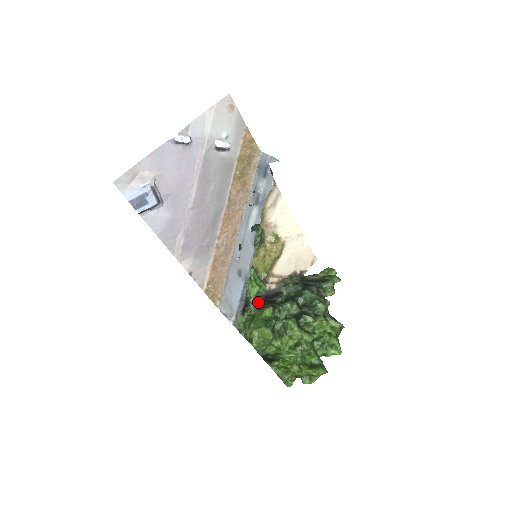
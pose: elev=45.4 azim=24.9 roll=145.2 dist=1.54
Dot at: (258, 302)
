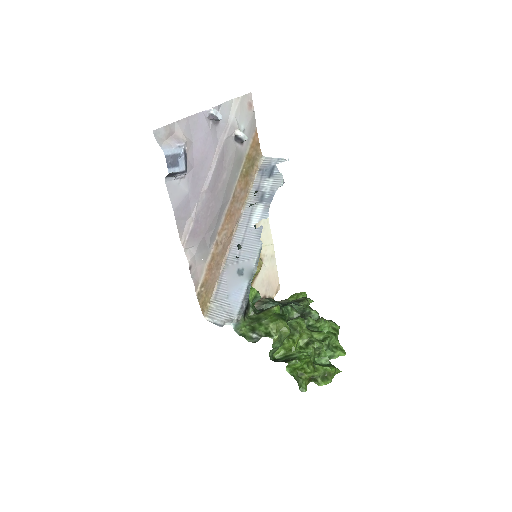
Dot at: (255, 308)
